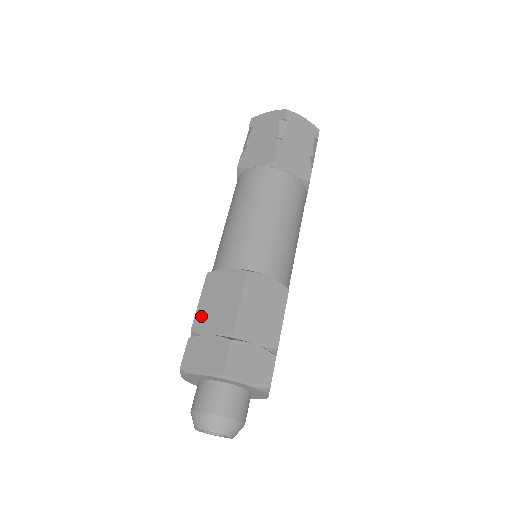
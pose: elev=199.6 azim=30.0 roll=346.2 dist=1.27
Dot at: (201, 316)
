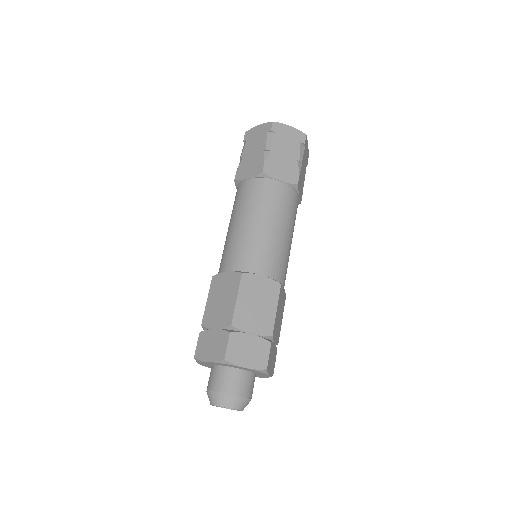
Dot at: (241, 314)
